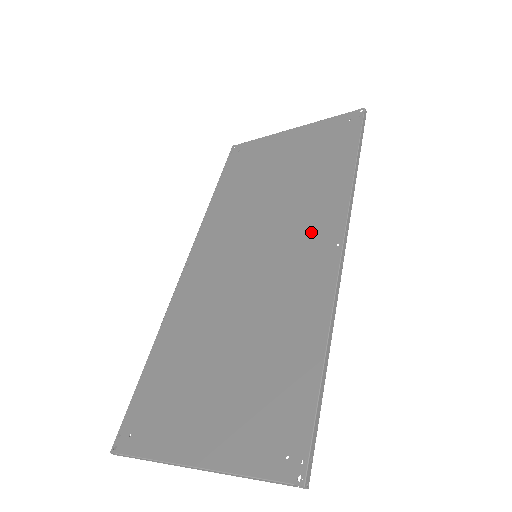
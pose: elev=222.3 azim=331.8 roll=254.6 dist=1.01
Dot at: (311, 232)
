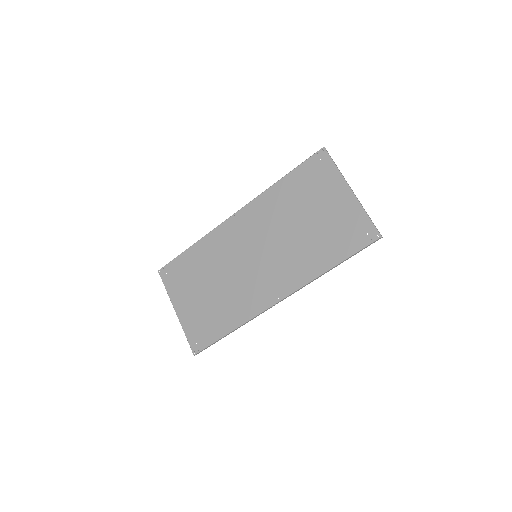
Dot at: (279, 278)
